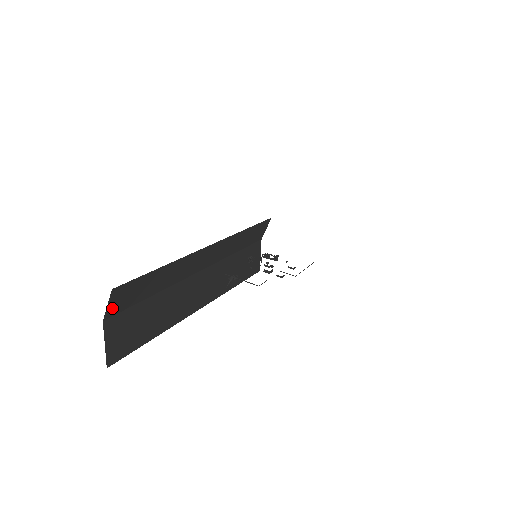
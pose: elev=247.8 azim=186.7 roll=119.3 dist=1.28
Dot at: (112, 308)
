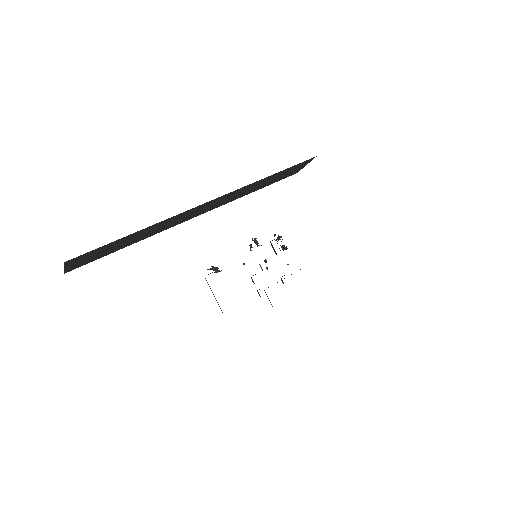
Dot at: occluded
